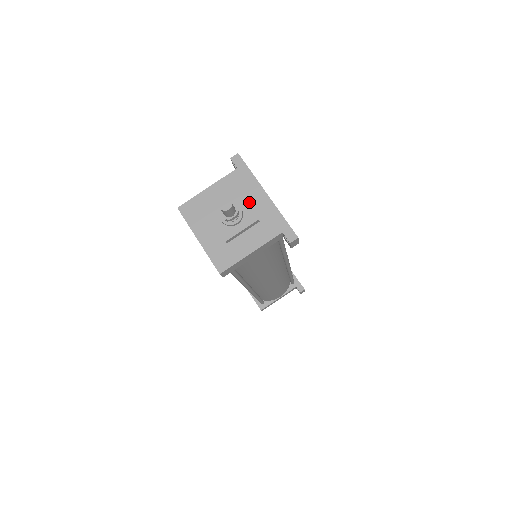
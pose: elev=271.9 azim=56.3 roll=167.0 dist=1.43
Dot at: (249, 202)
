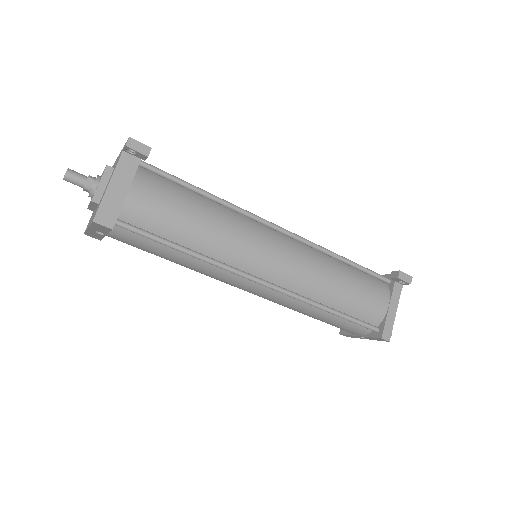
Dot at: occluded
